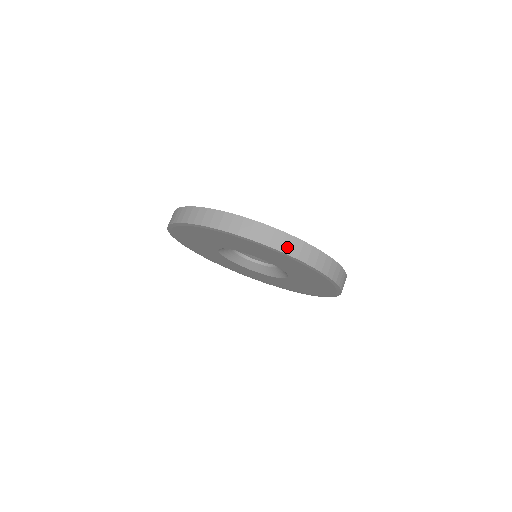
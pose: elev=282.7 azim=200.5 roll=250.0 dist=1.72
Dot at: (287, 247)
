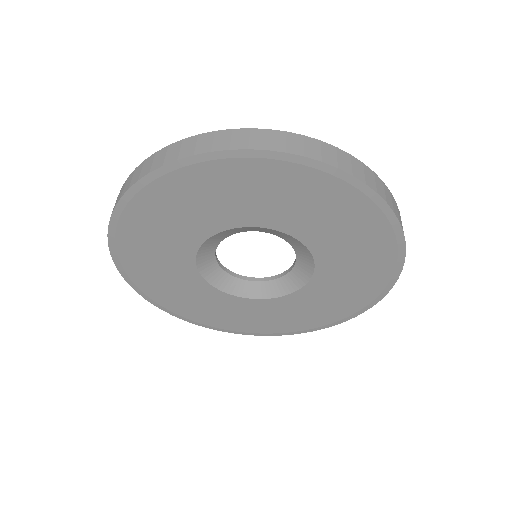
Dot at: (382, 191)
